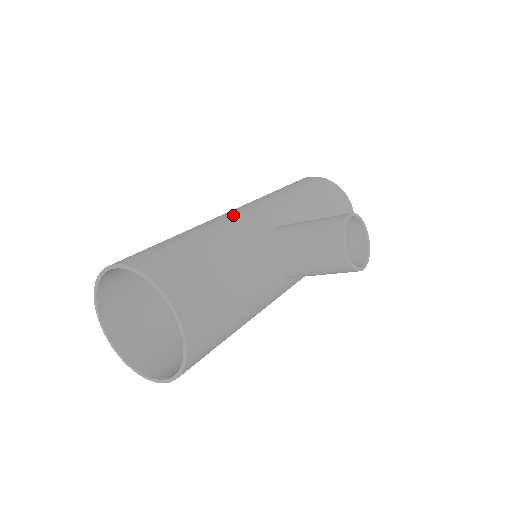
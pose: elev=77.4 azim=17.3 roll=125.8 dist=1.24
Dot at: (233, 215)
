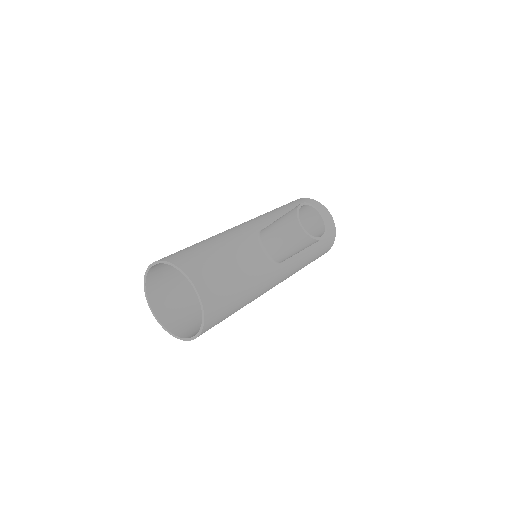
Dot at: (231, 228)
